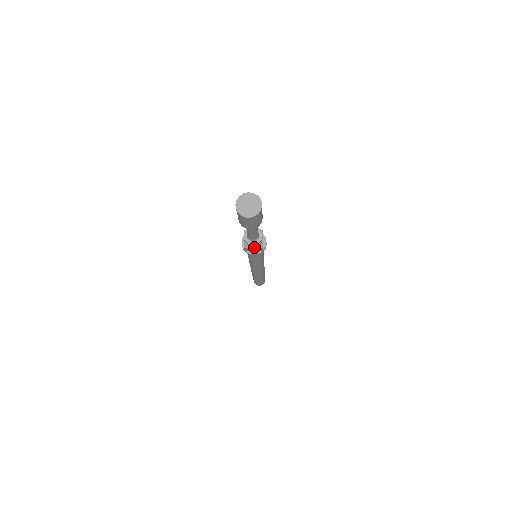
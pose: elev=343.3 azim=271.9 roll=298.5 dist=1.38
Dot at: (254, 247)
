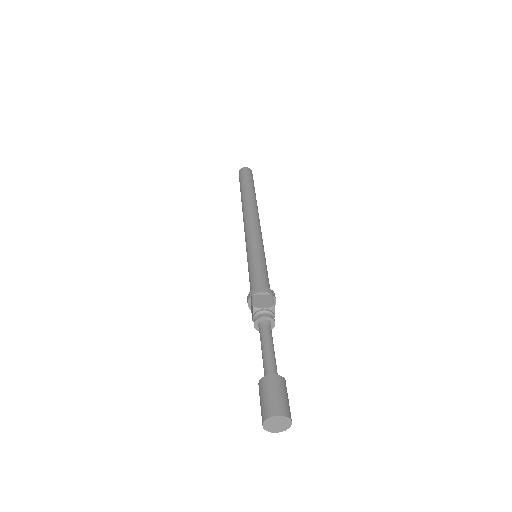
Dot at: occluded
